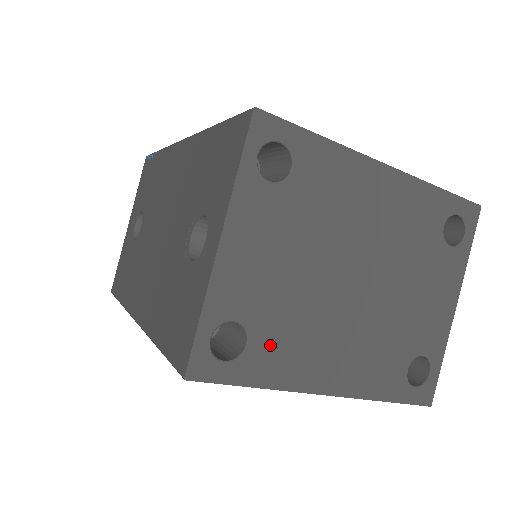
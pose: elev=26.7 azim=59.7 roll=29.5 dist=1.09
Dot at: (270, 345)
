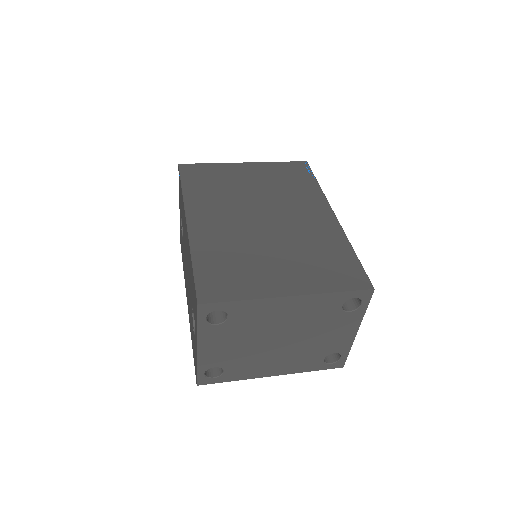
Dot at: (235, 369)
